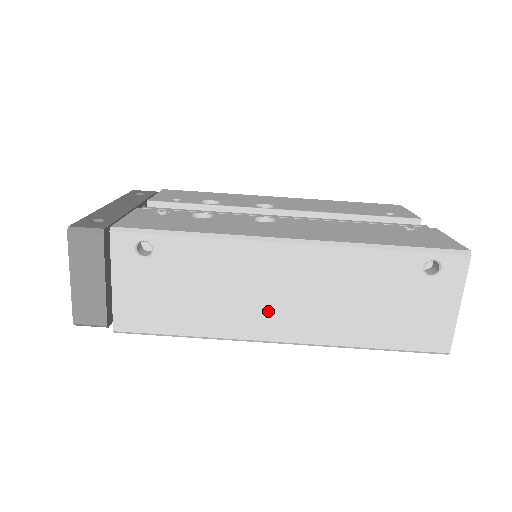
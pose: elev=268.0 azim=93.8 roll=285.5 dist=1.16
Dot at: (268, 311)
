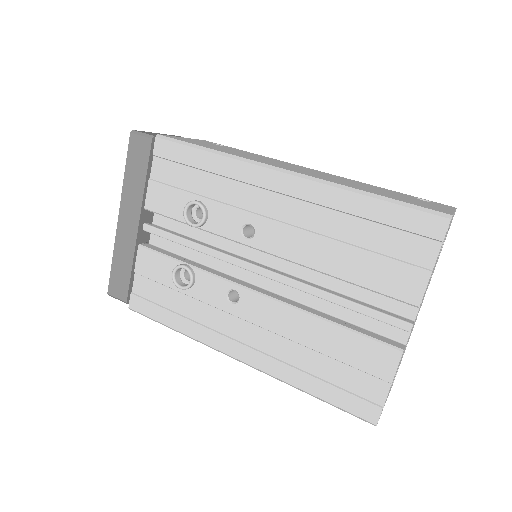
Dot at: (283, 166)
